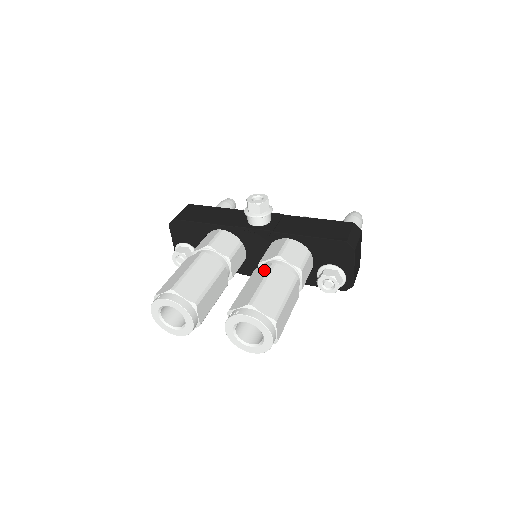
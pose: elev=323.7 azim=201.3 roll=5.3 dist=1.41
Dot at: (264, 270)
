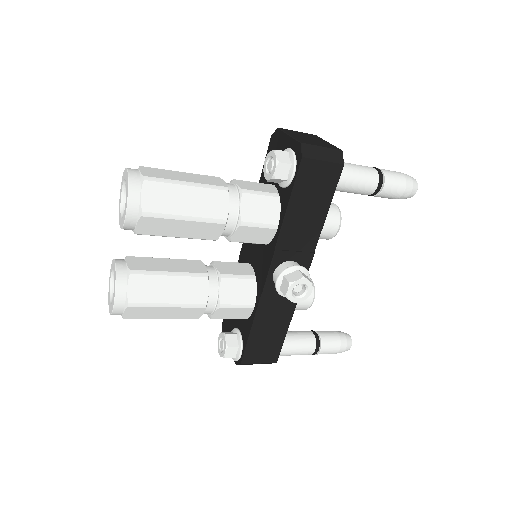
Dot at: occluded
